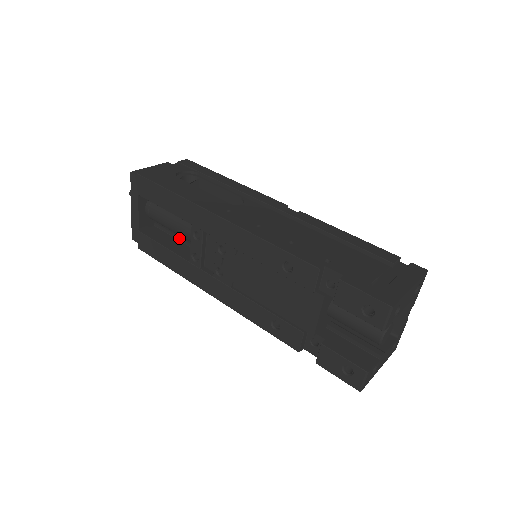
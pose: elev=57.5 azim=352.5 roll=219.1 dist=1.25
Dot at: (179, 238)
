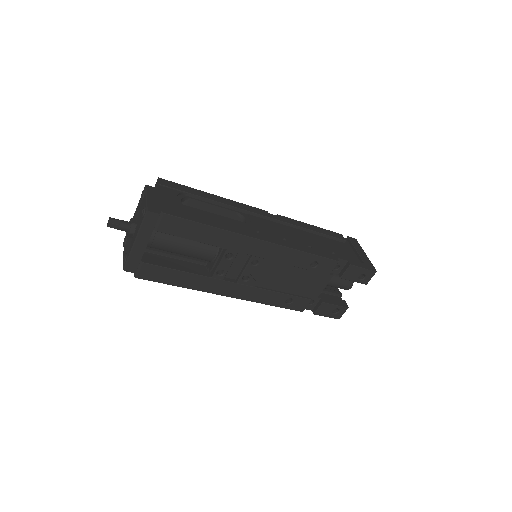
Dot at: (175, 257)
